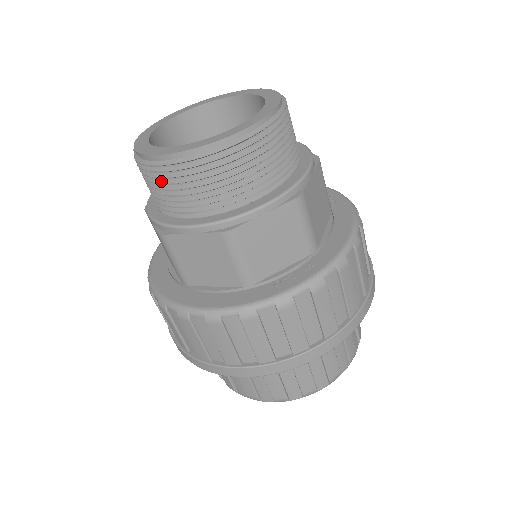
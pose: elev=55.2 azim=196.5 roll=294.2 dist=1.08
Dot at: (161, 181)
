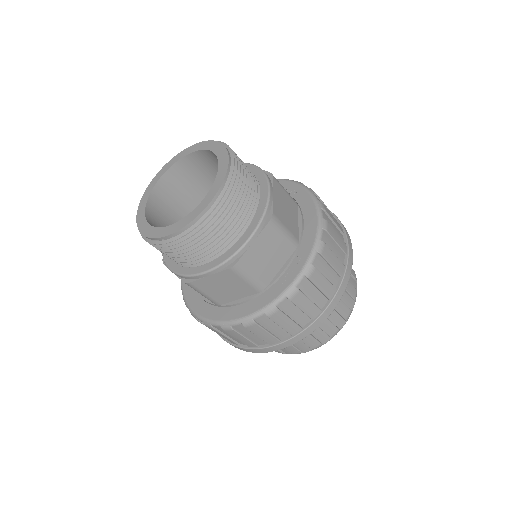
Dot at: (172, 250)
